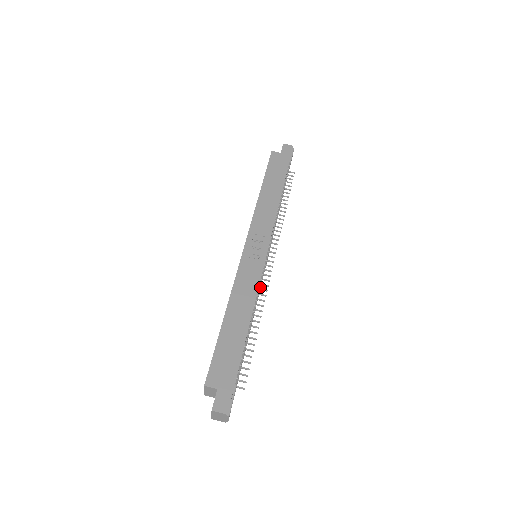
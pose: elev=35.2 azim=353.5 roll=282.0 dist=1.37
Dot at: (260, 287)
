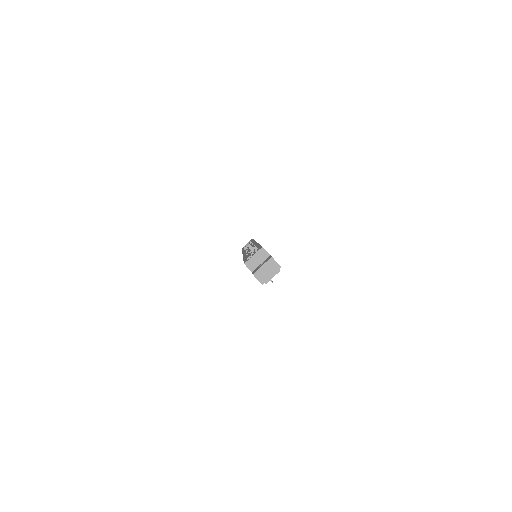
Dot at: occluded
